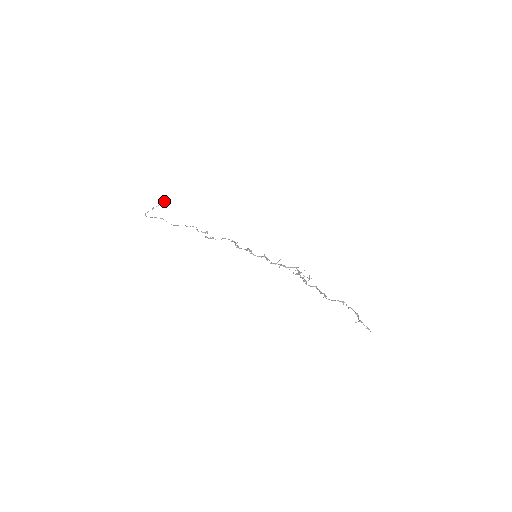
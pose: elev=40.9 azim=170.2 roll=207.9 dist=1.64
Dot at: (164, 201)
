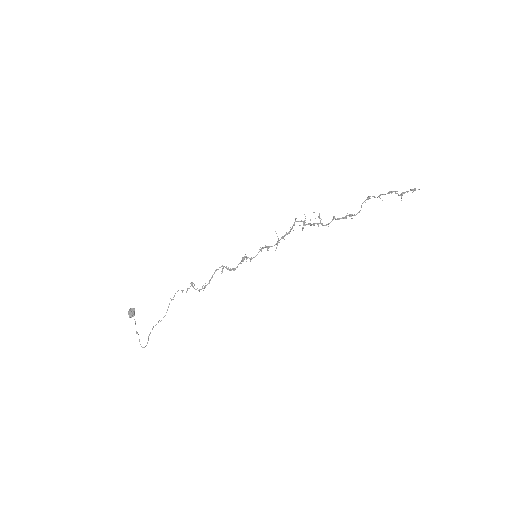
Dot at: (133, 316)
